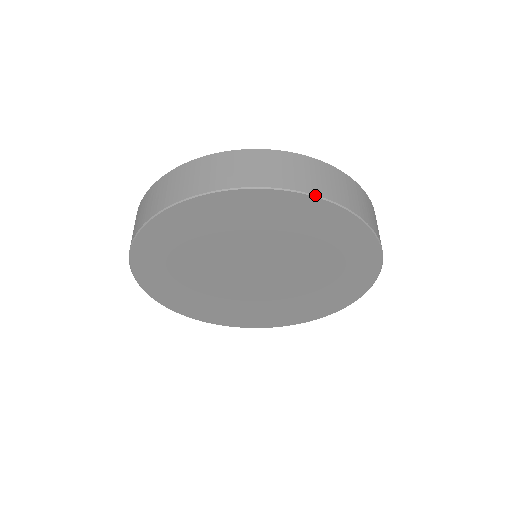
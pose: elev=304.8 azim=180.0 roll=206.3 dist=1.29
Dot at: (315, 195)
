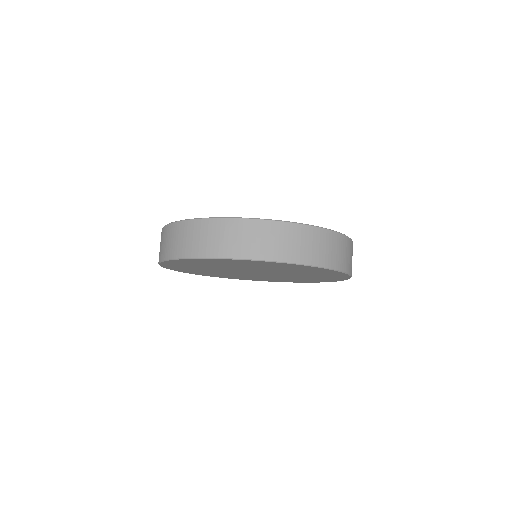
Dot at: (323, 267)
